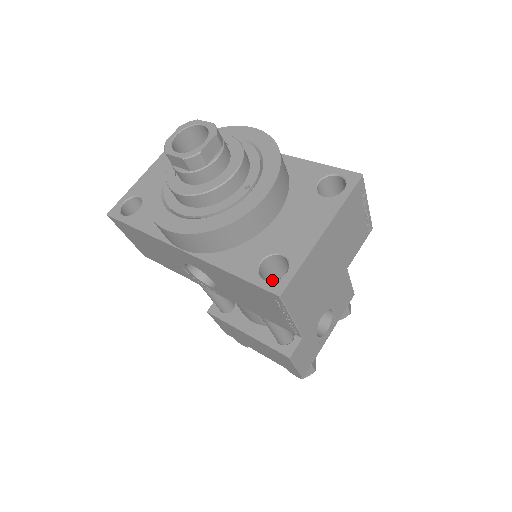
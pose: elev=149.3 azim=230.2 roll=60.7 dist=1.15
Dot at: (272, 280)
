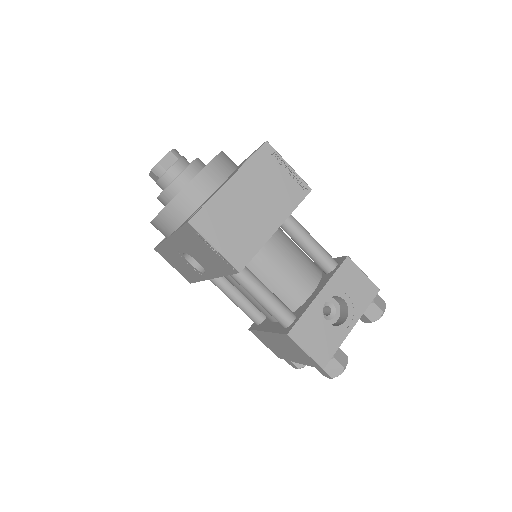
Dot at: occluded
